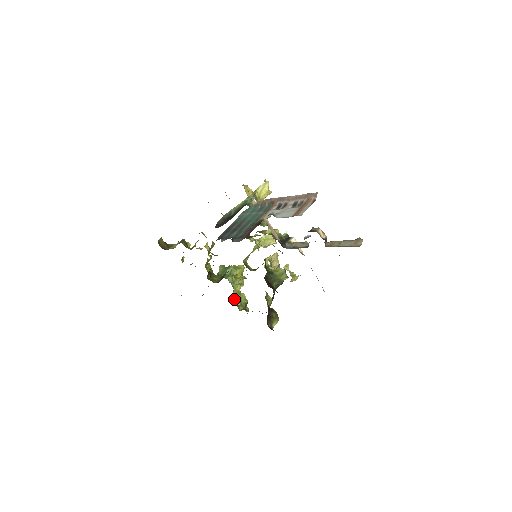
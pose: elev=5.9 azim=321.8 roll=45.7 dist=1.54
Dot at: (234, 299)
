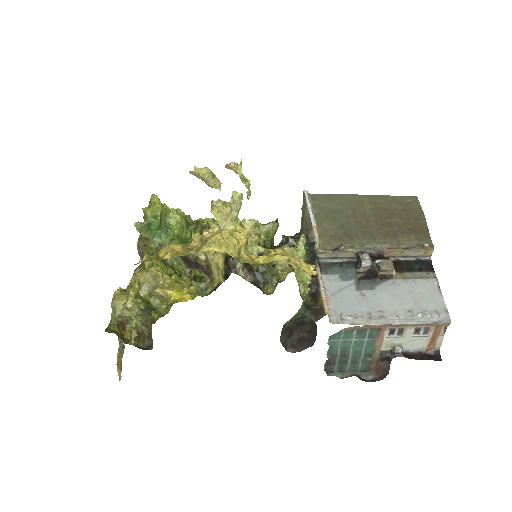
Dot at: occluded
